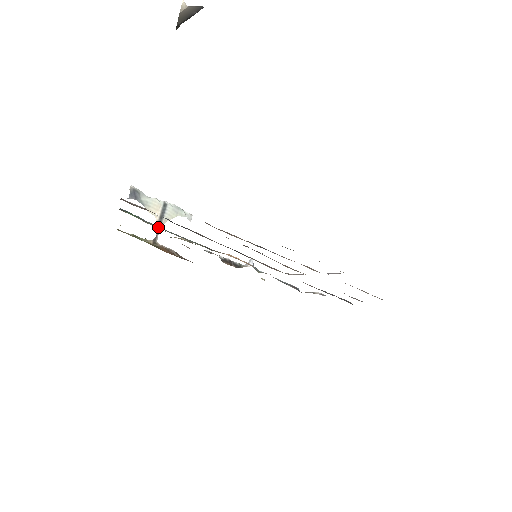
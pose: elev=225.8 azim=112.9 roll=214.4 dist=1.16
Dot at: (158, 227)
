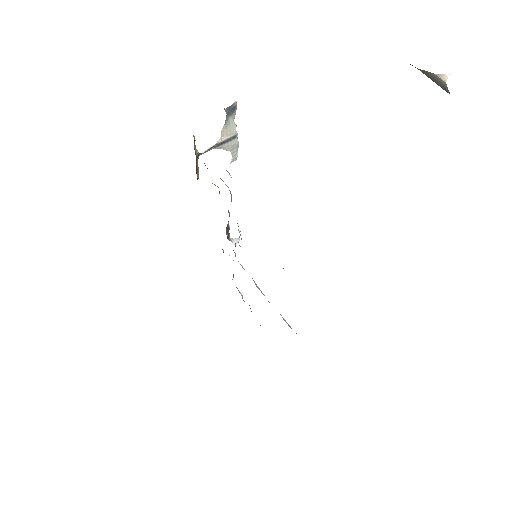
Dot at: occluded
